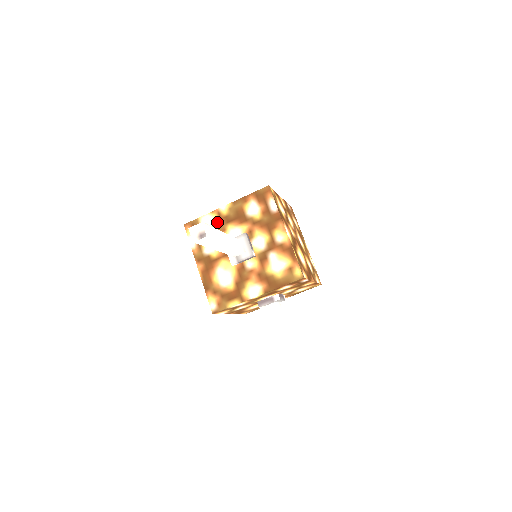
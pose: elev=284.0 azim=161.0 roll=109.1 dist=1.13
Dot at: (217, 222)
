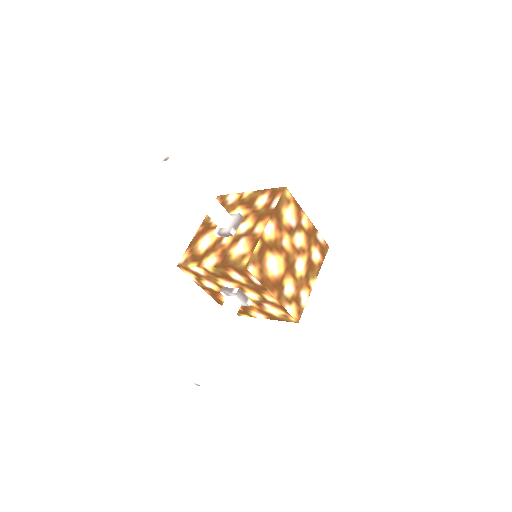
Dot at: (235, 201)
